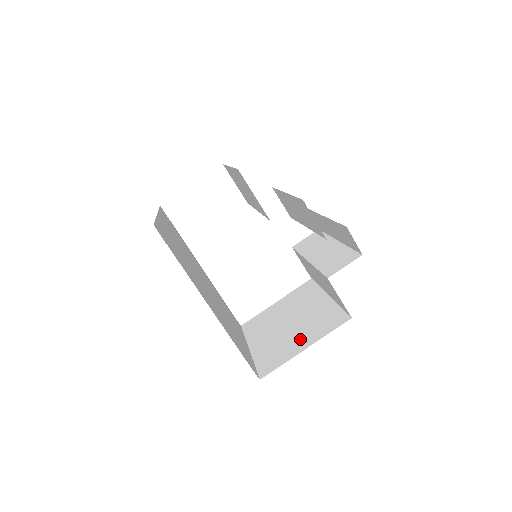
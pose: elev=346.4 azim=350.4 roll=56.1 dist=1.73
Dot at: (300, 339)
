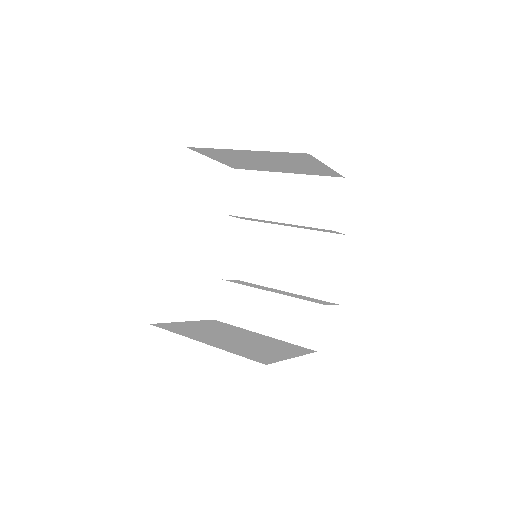
Dot at: (275, 350)
